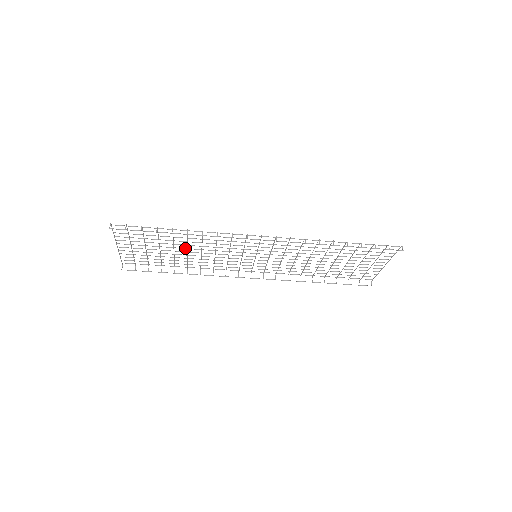
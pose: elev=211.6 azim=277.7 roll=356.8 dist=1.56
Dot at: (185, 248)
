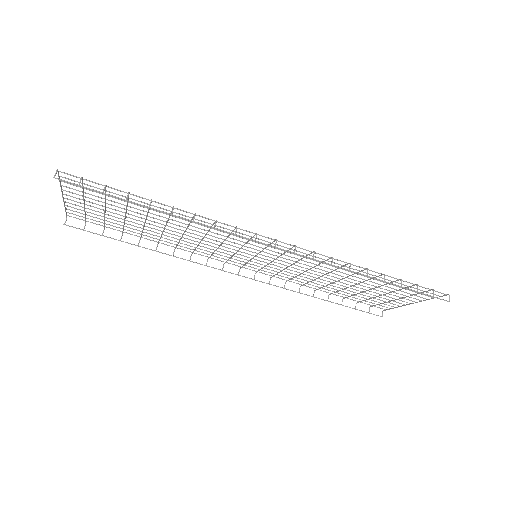
Dot at: (162, 224)
